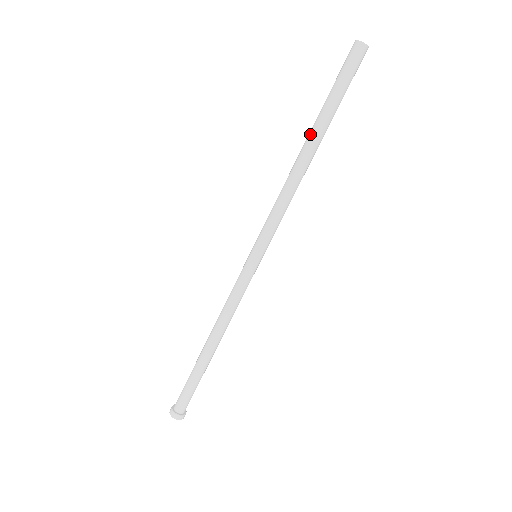
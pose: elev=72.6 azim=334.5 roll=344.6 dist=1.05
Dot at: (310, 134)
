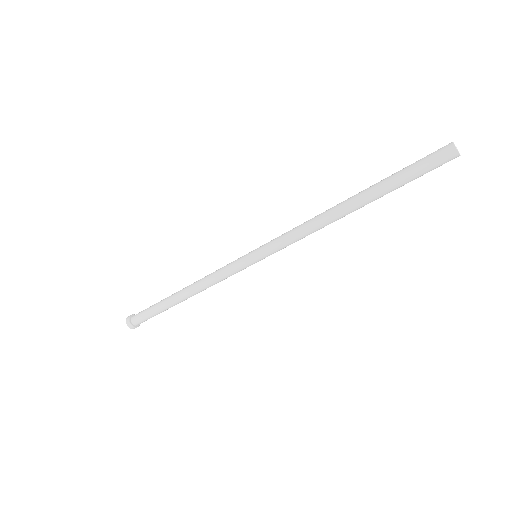
Dot at: (362, 200)
